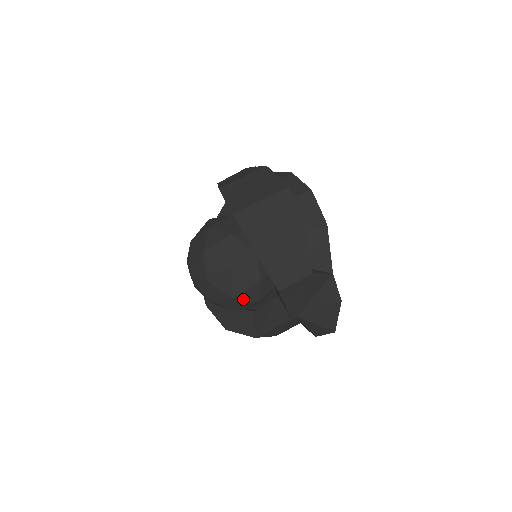
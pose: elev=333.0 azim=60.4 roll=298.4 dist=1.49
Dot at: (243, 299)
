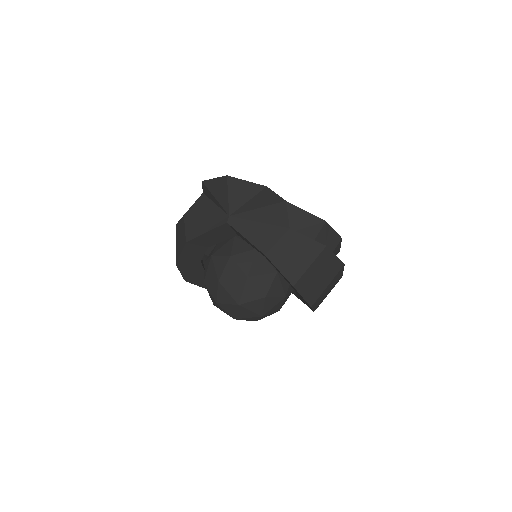
Dot at: occluded
